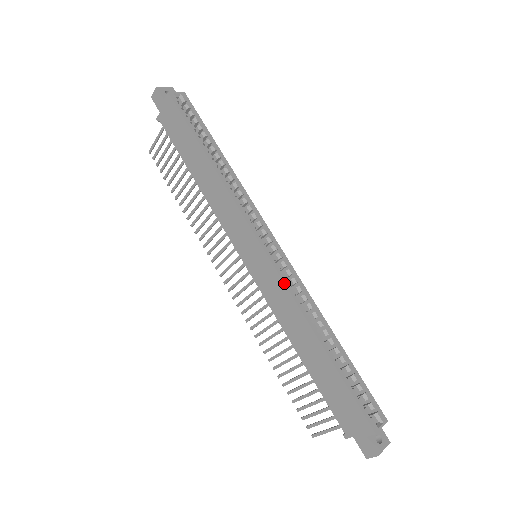
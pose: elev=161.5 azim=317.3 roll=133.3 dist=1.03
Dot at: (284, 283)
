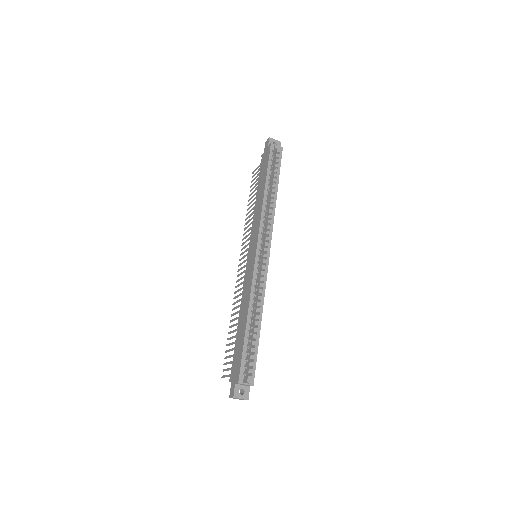
Dot at: (253, 275)
